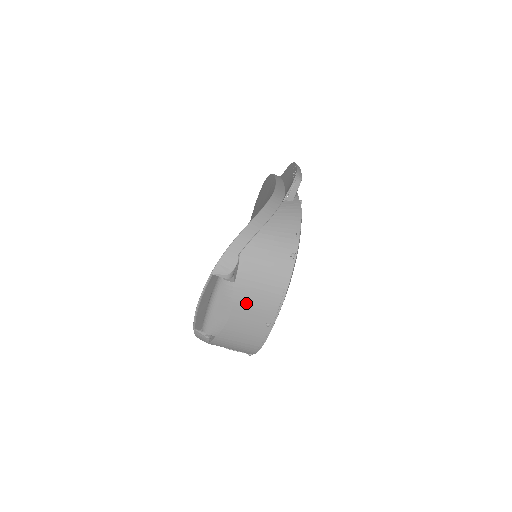
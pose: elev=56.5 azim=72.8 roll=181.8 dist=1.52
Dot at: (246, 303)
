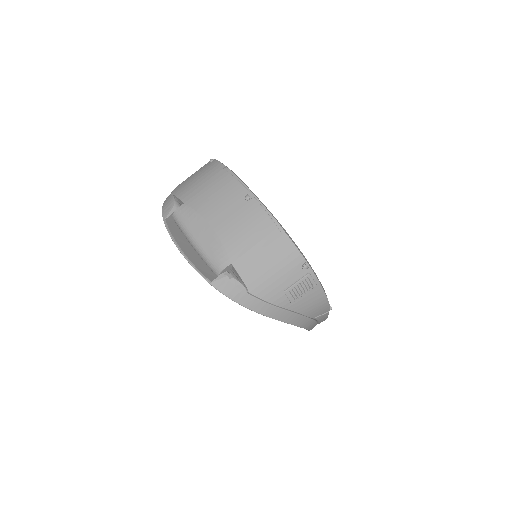
Dot at: (209, 204)
